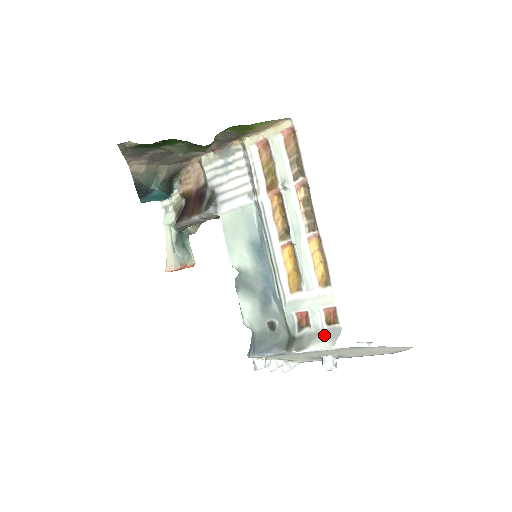
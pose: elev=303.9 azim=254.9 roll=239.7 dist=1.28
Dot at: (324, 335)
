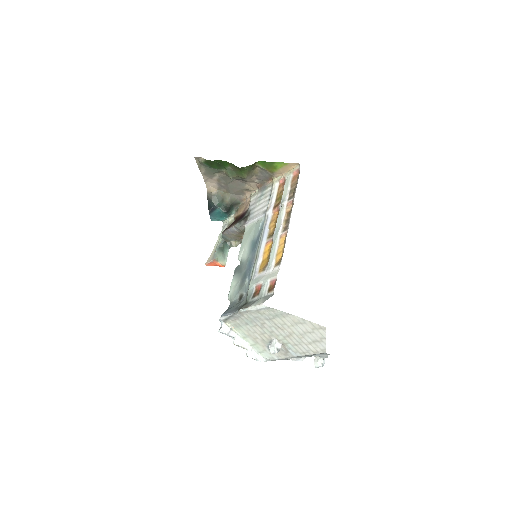
Dot at: (263, 298)
